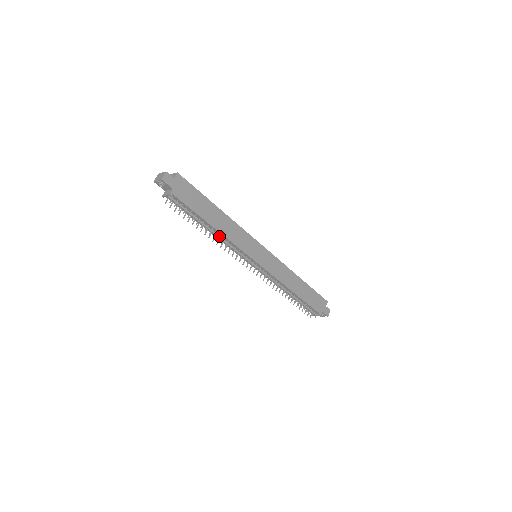
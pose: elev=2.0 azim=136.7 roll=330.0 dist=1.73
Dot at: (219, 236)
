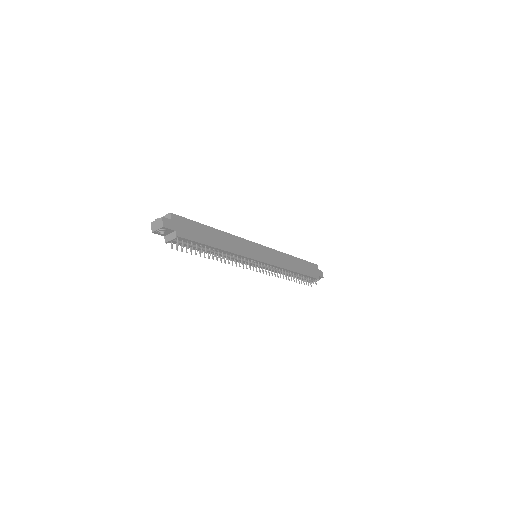
Dot at: (226, 255)
